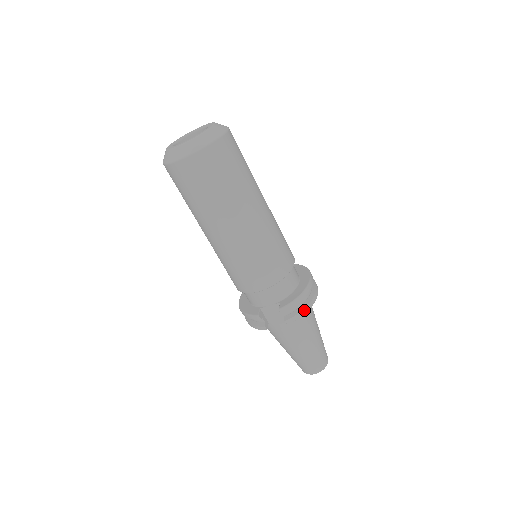
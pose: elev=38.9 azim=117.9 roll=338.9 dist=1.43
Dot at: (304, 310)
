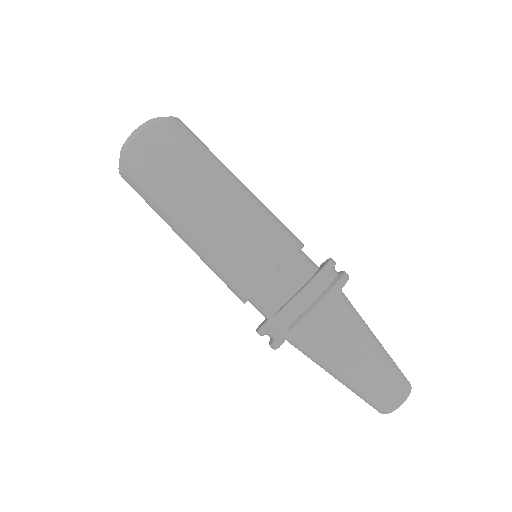
Dot at: (311, 313)
